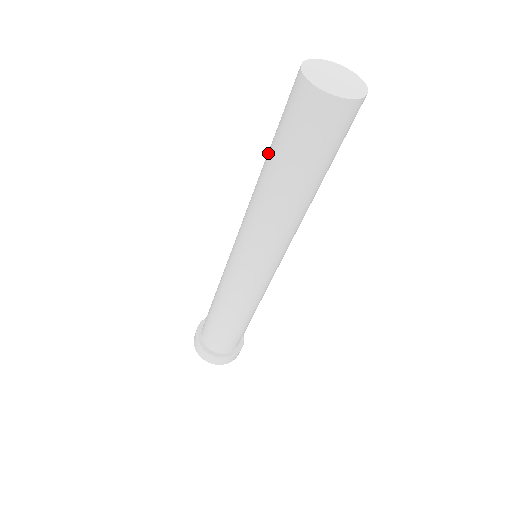
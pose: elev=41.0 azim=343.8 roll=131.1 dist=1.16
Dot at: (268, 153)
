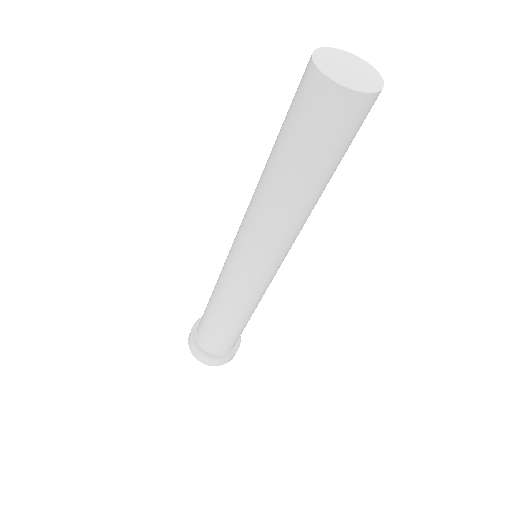
Dot at: (275, 157)
